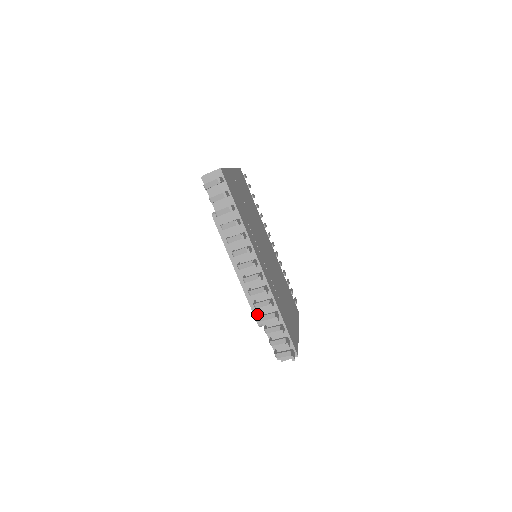
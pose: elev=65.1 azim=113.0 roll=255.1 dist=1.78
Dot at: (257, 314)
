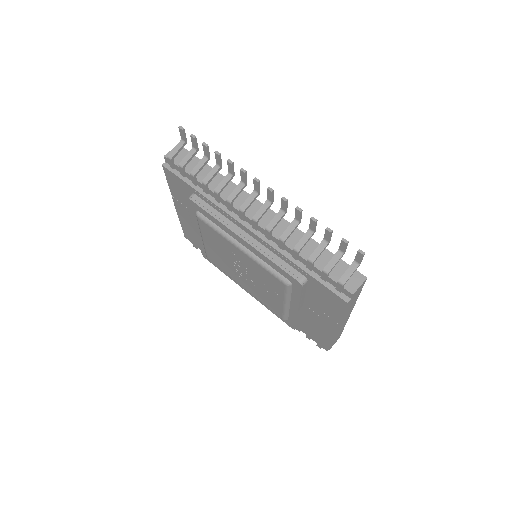
Dot at: (290, 270)
